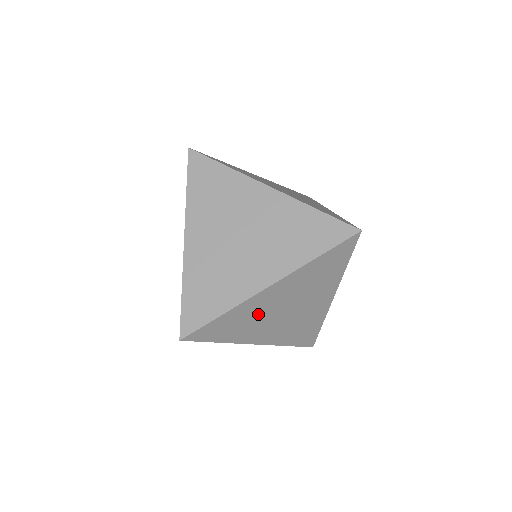
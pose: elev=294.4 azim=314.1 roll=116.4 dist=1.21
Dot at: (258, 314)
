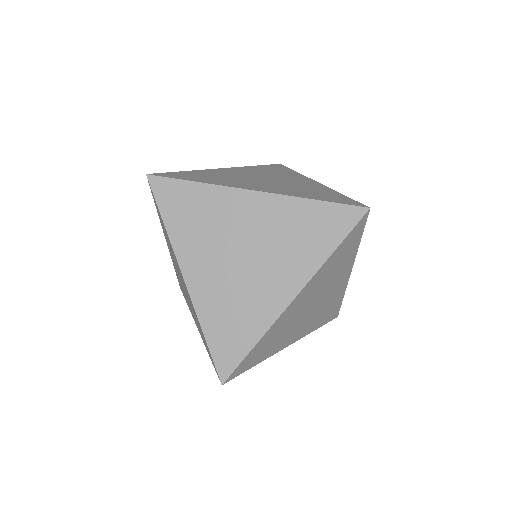
Dot at: (287, 324)
